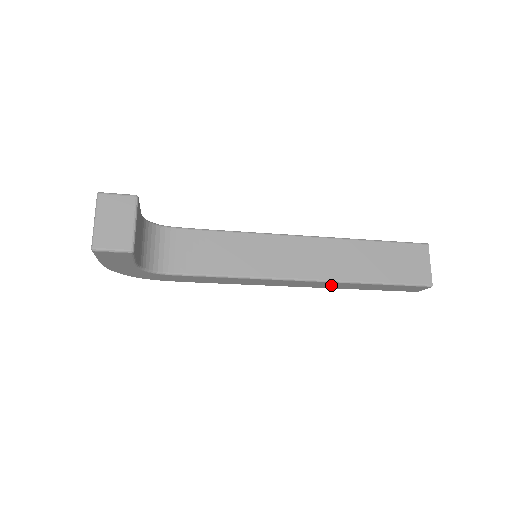
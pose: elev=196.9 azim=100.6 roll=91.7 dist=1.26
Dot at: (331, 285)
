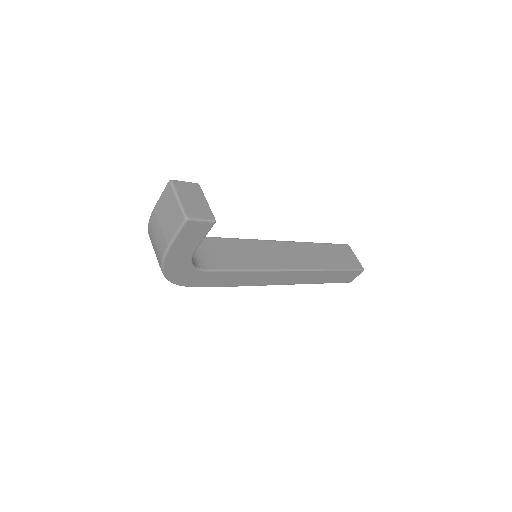
Dot at: (307, 277)
